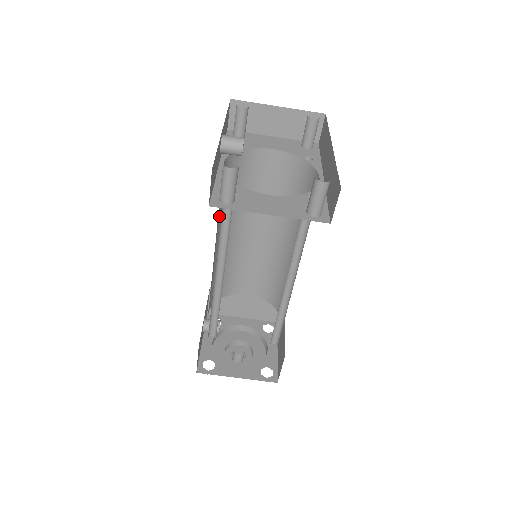
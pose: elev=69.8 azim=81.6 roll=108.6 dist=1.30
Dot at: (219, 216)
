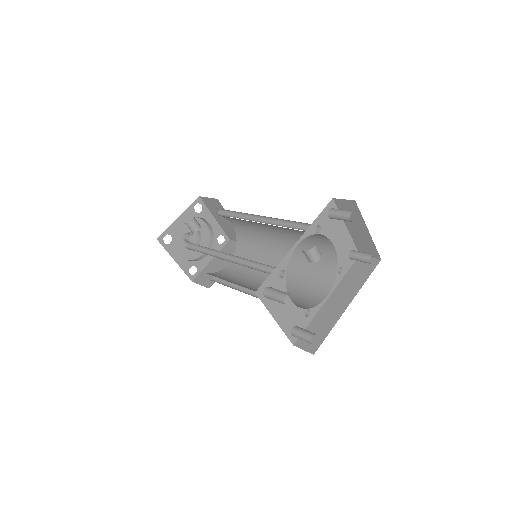
Dot at: occluded
